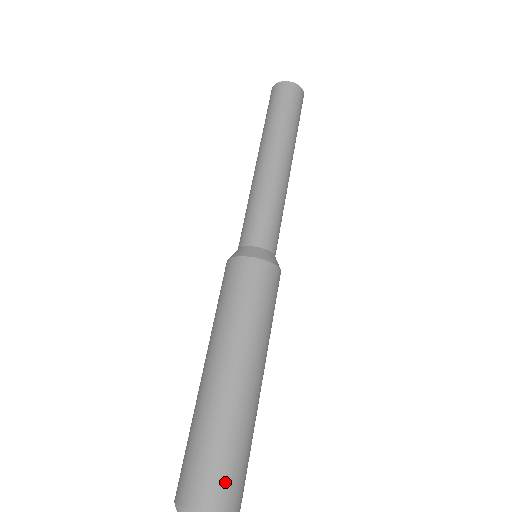
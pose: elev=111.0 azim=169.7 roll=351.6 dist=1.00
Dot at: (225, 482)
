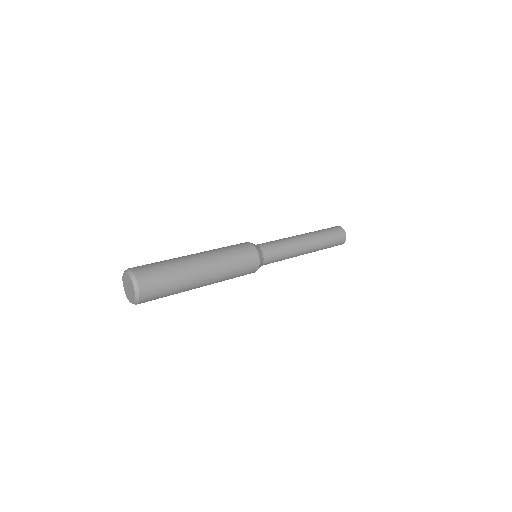
Dot at: (154, 282)
